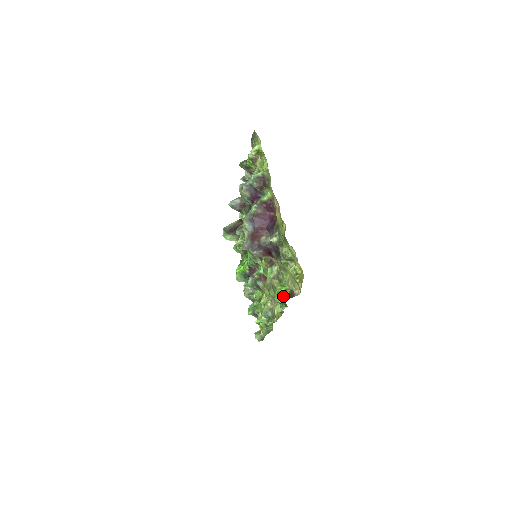
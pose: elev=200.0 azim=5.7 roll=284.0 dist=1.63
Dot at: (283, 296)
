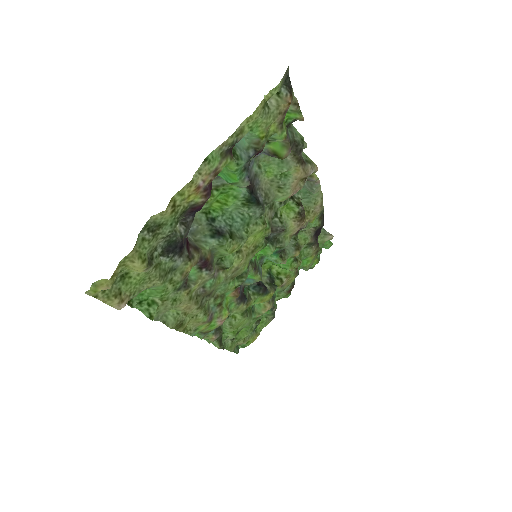
Dot at: occluded
